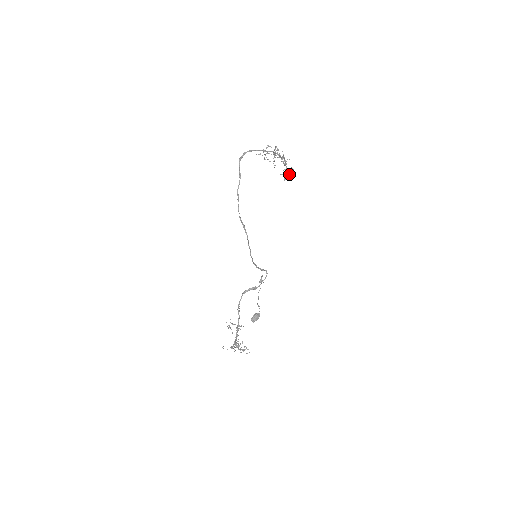
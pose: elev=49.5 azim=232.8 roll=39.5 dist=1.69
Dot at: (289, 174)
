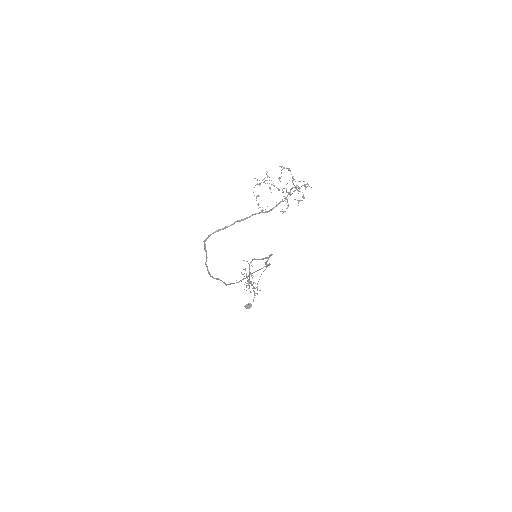
Dot at: occluded
